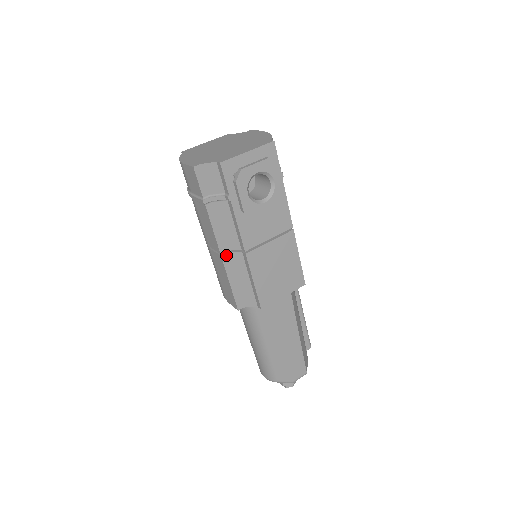
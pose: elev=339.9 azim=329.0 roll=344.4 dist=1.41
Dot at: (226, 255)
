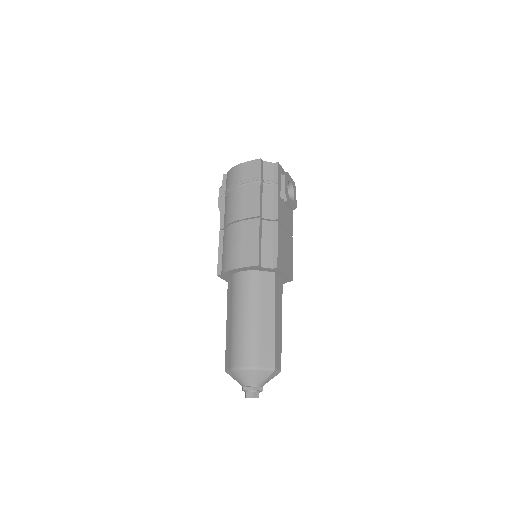
Dot at: (261, 220)
